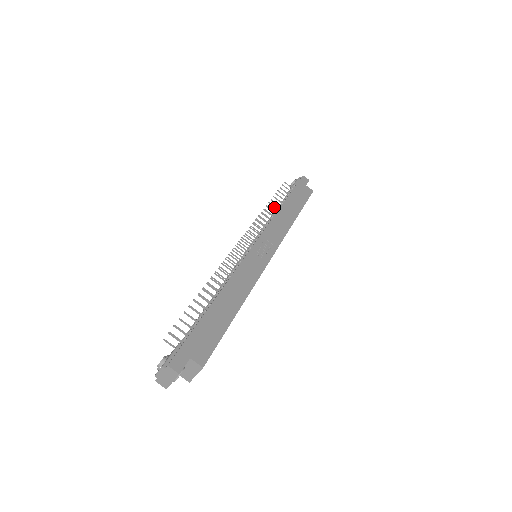
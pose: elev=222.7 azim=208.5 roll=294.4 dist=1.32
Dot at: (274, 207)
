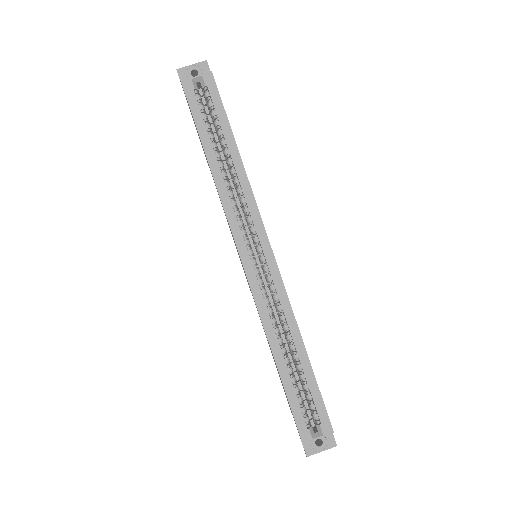
Dot at: occluded
